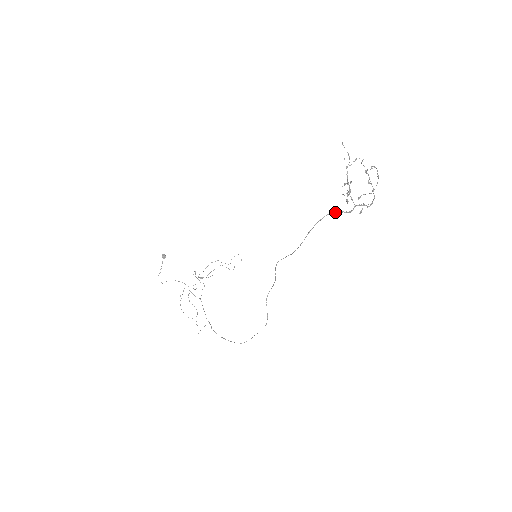
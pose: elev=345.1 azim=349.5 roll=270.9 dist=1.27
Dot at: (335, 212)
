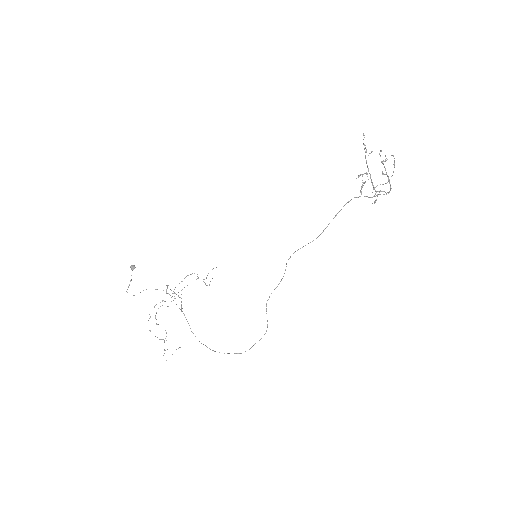
Dot at: occluded
